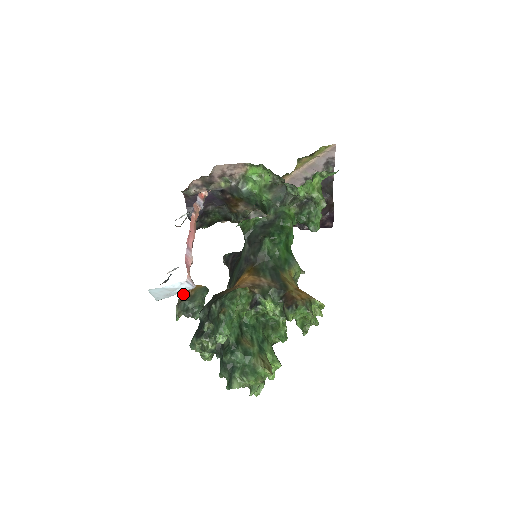
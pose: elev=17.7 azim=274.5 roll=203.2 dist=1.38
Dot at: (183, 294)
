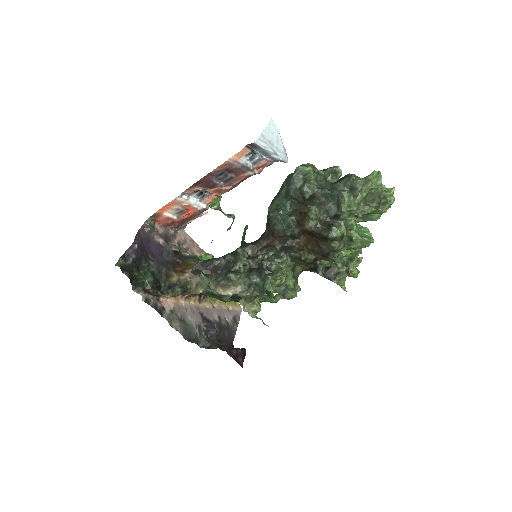
Dot at: occluded
